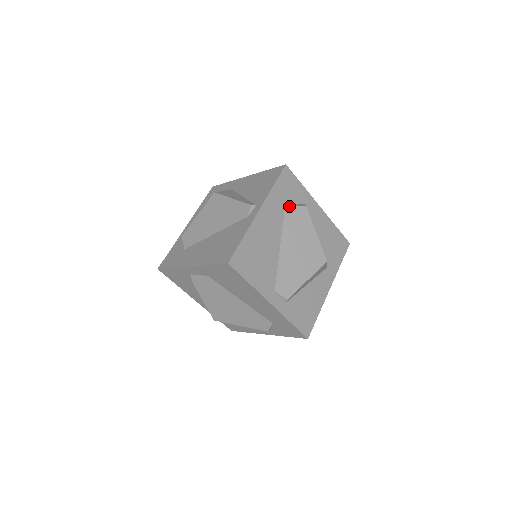
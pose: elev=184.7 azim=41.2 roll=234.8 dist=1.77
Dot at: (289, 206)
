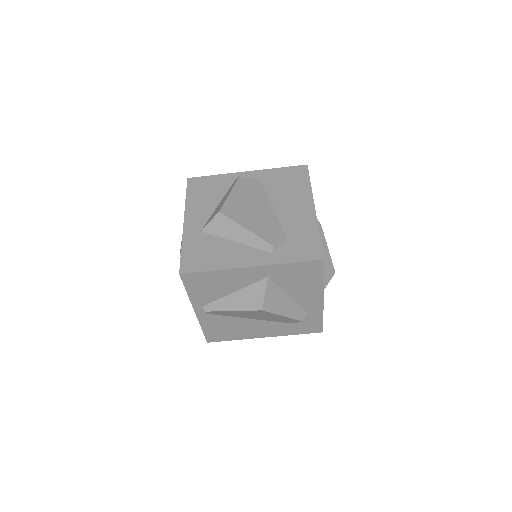
Dot at: occluded
